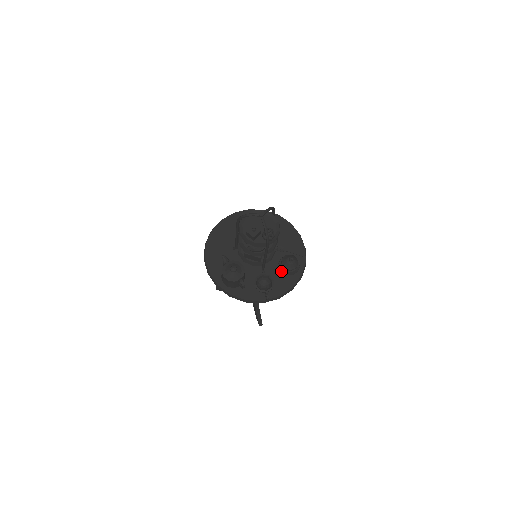
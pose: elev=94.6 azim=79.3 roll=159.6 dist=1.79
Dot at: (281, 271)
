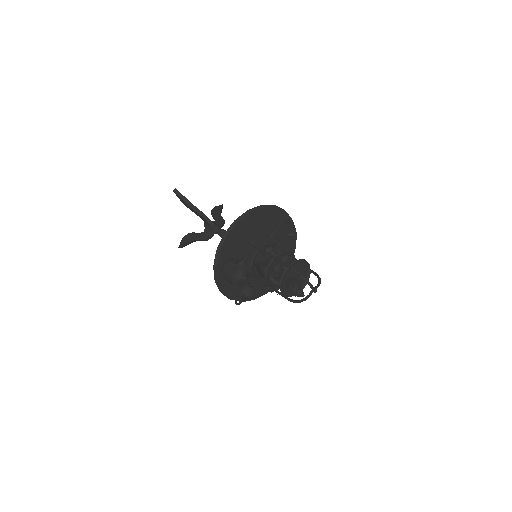
Dot at: (261, 283)
